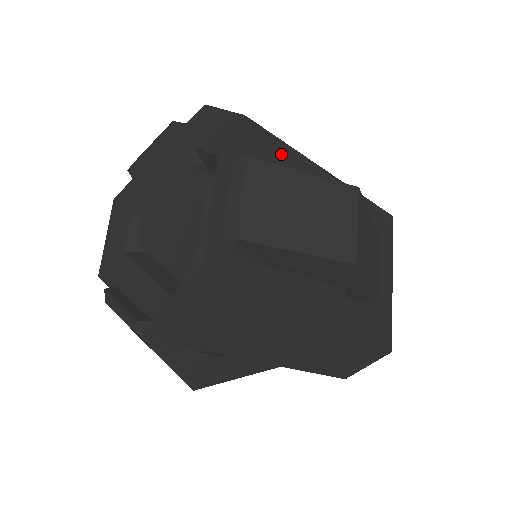
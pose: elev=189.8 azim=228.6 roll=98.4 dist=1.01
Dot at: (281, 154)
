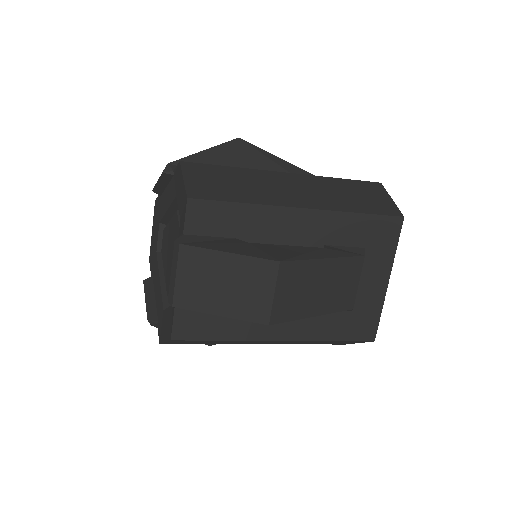
Dot at: (232, 215)
